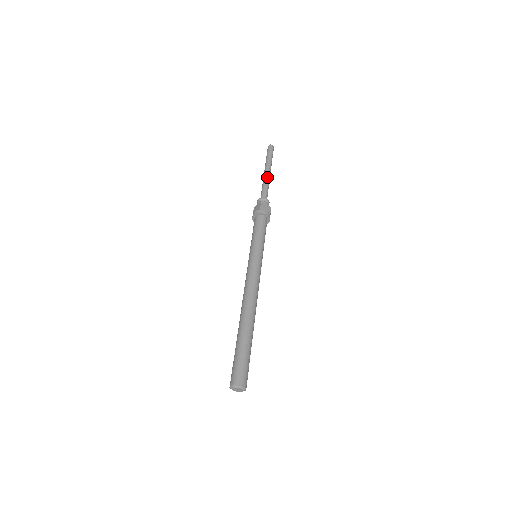
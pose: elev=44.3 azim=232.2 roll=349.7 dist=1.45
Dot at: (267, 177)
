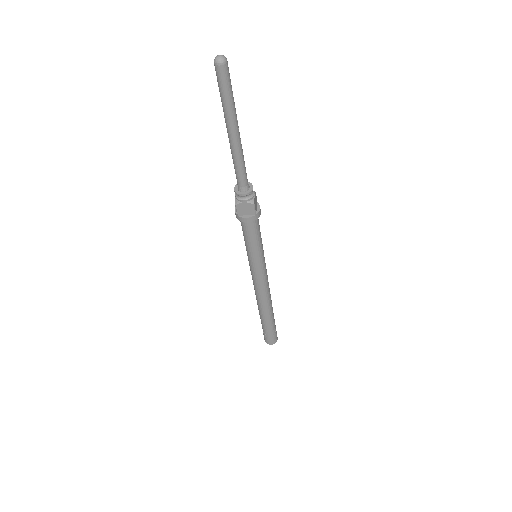
Dot at: (232, 150)
